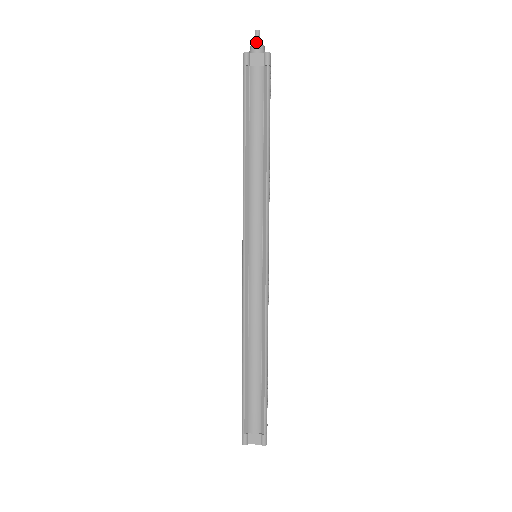
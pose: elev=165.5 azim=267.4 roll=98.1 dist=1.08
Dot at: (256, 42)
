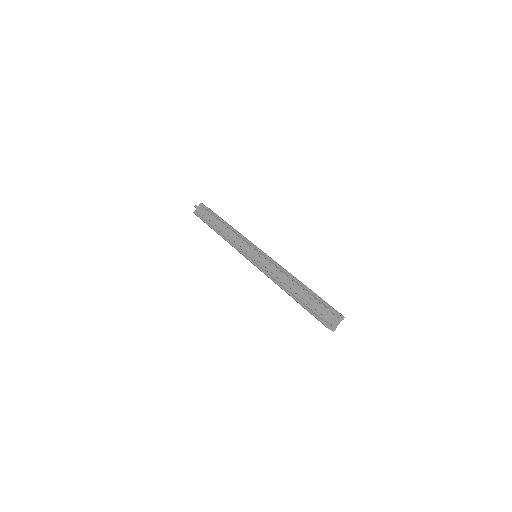
Dot at: occluded
